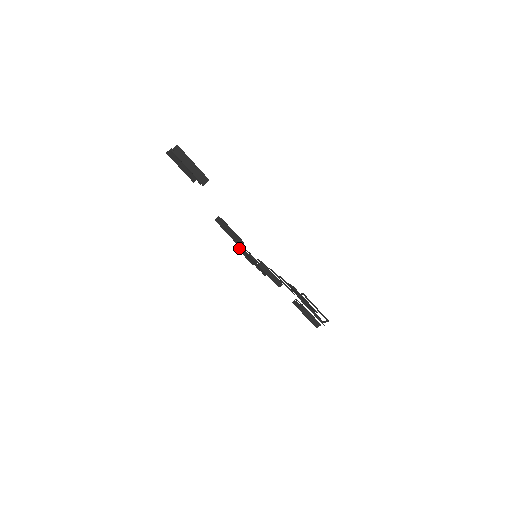
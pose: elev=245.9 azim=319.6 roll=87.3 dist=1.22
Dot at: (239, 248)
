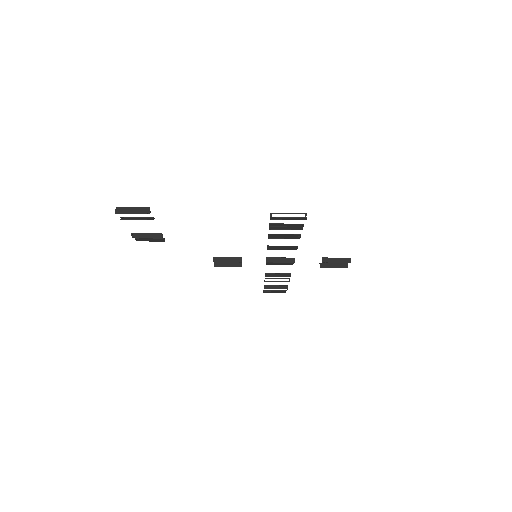
Dot at: (266, 287)
